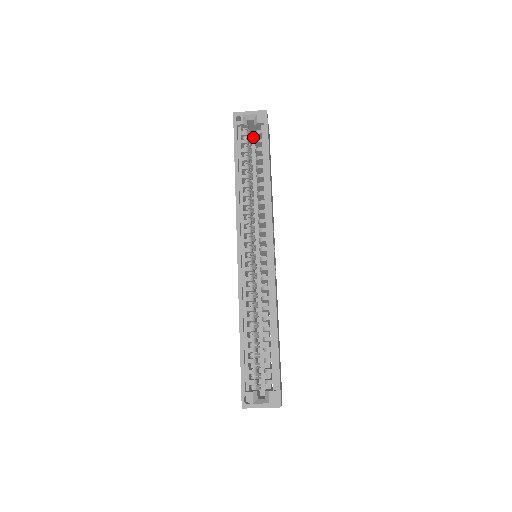
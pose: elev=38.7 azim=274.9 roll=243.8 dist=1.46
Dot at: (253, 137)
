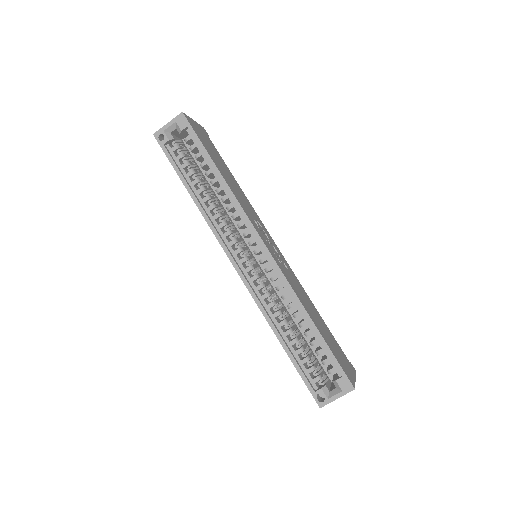
Dot at: occluded
